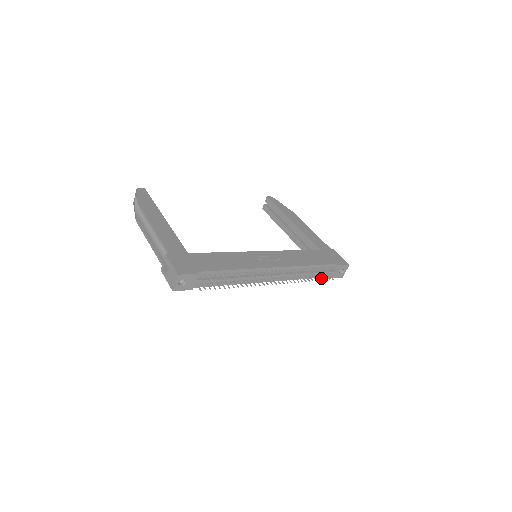
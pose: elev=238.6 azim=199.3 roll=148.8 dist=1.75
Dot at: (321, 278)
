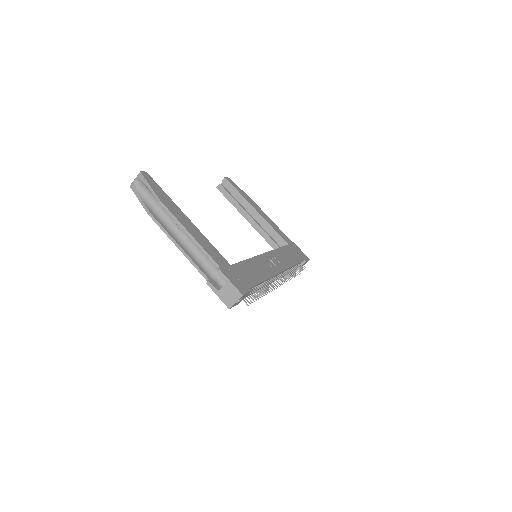
Dot at: occluded
